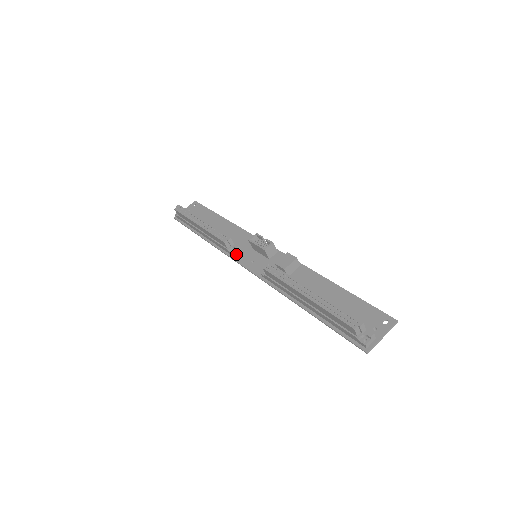
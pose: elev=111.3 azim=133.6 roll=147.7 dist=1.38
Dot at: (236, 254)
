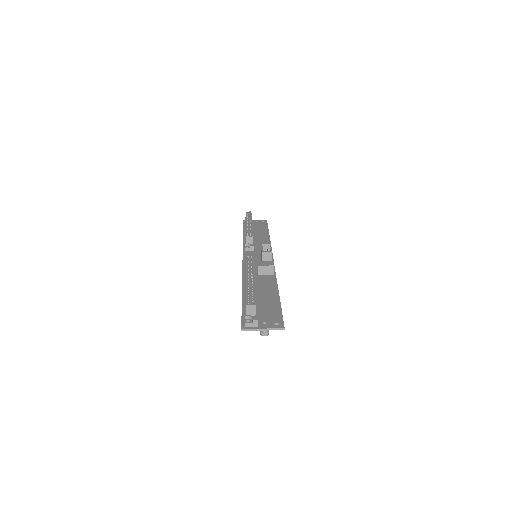
Dot at: (248, 251)
